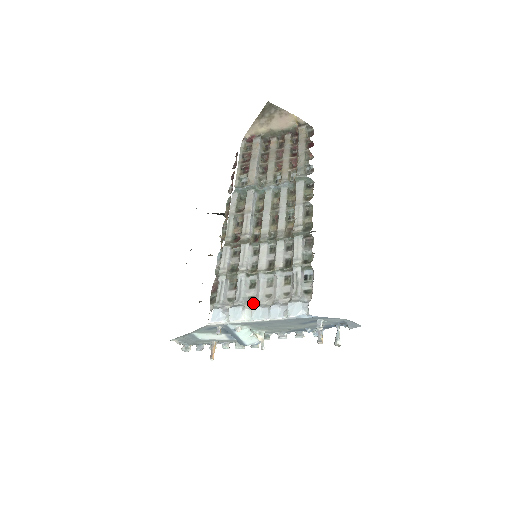
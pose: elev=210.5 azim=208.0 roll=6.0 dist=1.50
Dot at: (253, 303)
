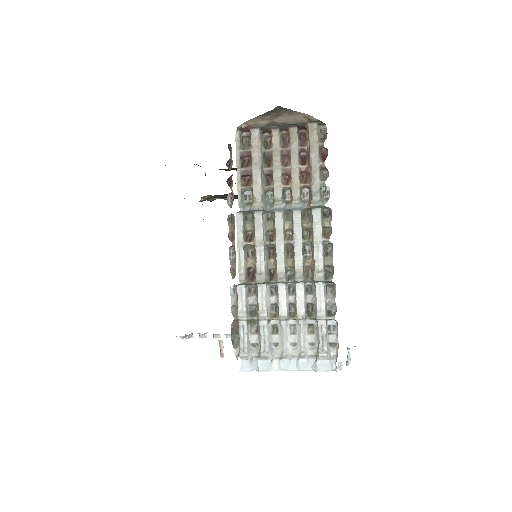
Dot at: (279, 352)
